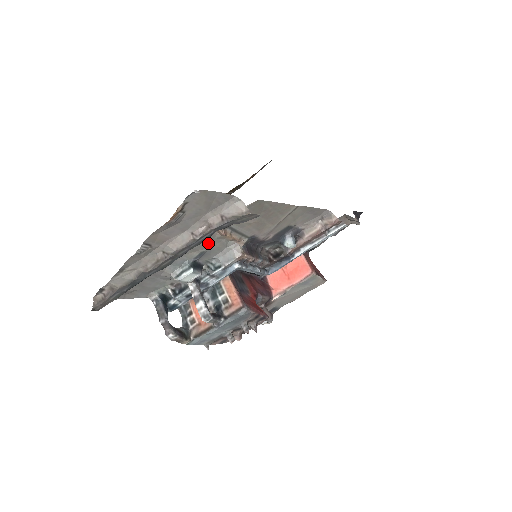
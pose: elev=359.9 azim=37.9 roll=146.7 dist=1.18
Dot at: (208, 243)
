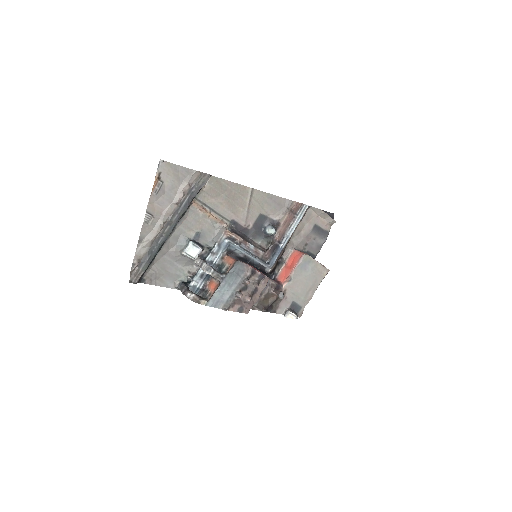
Dot at: (198, 223)
